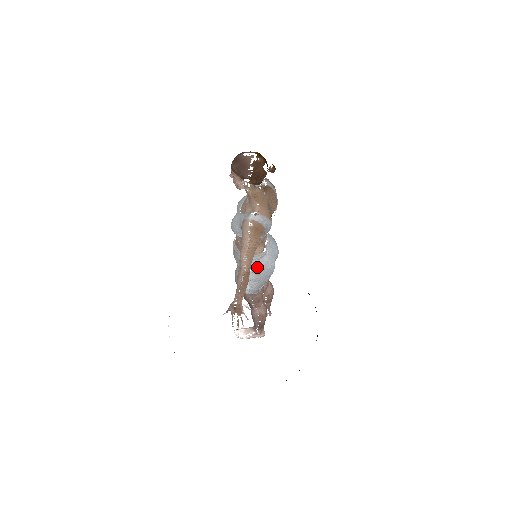
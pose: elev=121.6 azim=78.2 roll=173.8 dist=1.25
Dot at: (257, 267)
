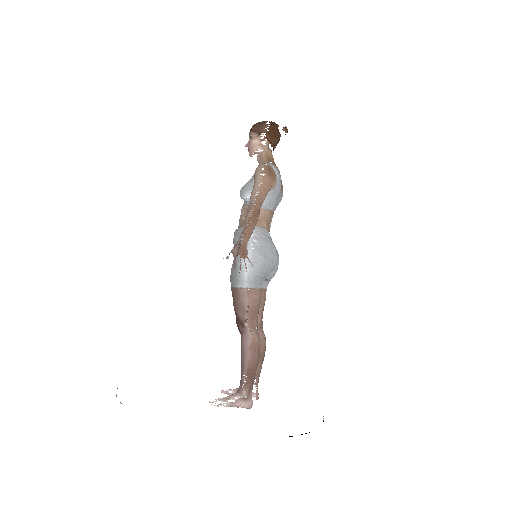
Dot at: (261, 240)
